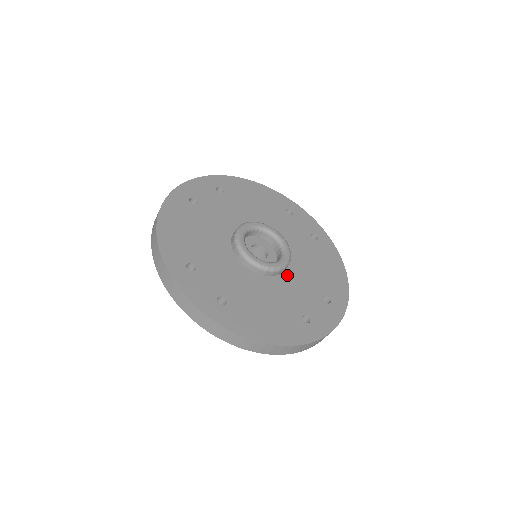
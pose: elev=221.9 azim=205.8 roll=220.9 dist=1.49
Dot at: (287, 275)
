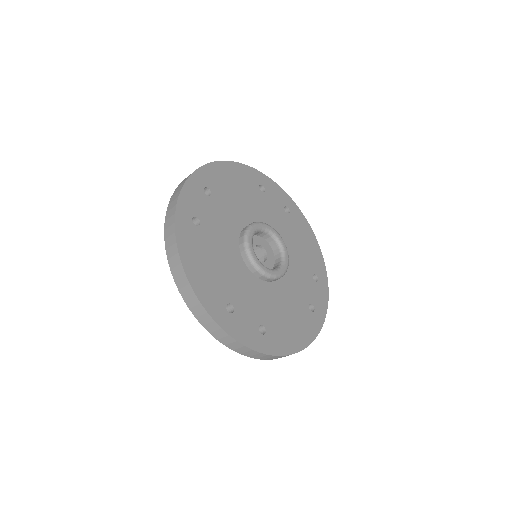
Dot at: (287, 269)
